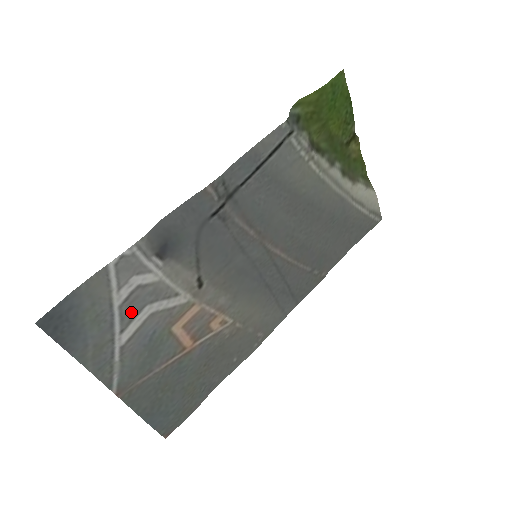
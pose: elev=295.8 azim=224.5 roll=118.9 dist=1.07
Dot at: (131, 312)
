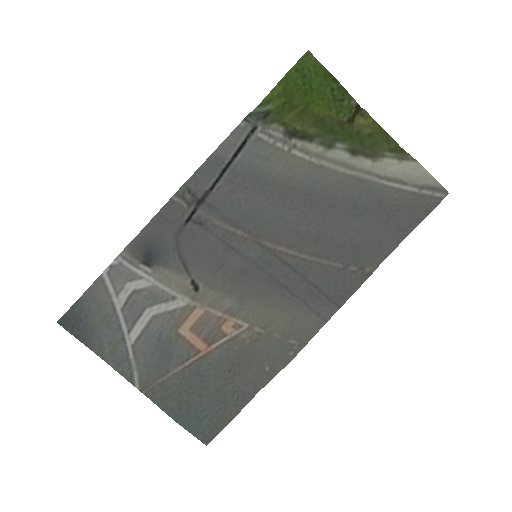
Dot at: (133, 314)
